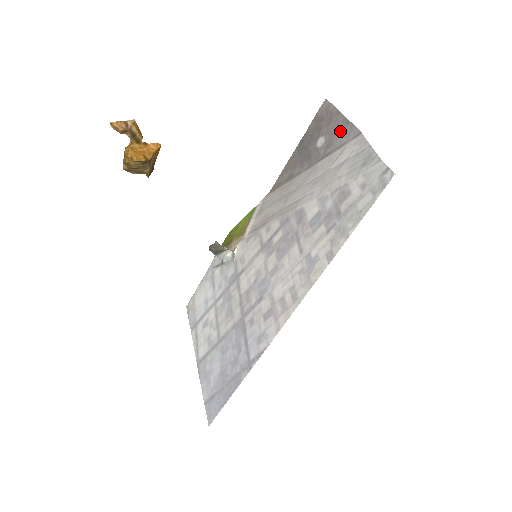
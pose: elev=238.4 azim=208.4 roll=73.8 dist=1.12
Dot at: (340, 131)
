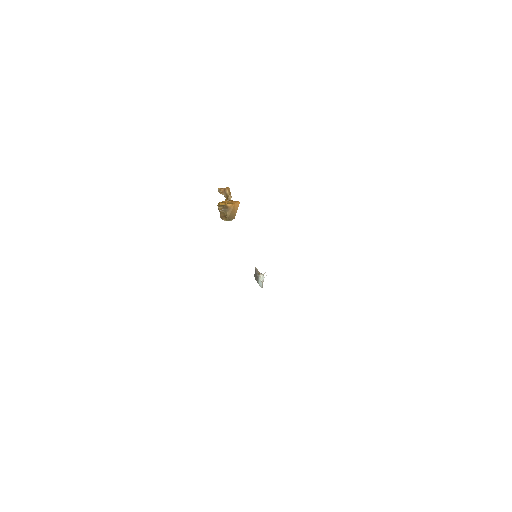
Dot at: occluded
